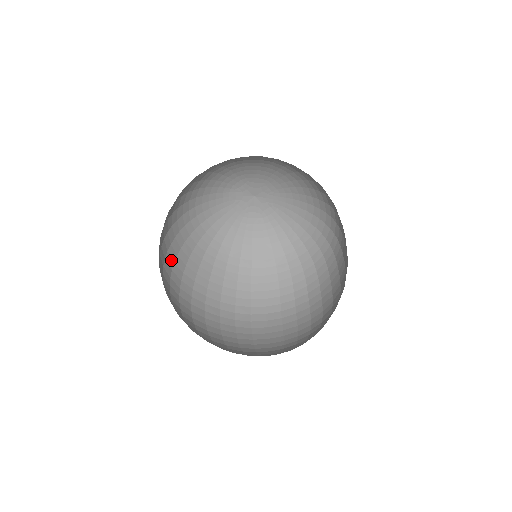
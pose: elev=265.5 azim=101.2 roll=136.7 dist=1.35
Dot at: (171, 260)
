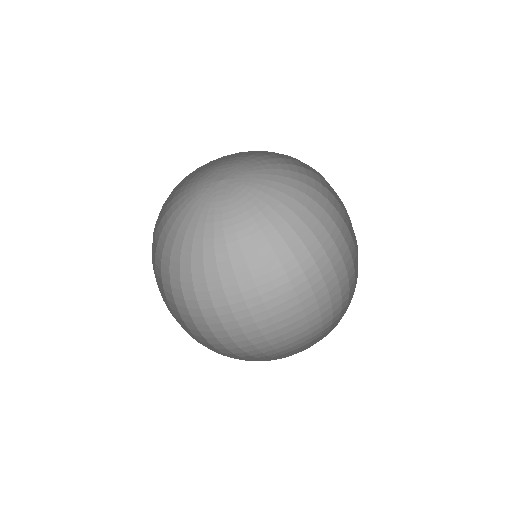
Dot at: (204, 293)
